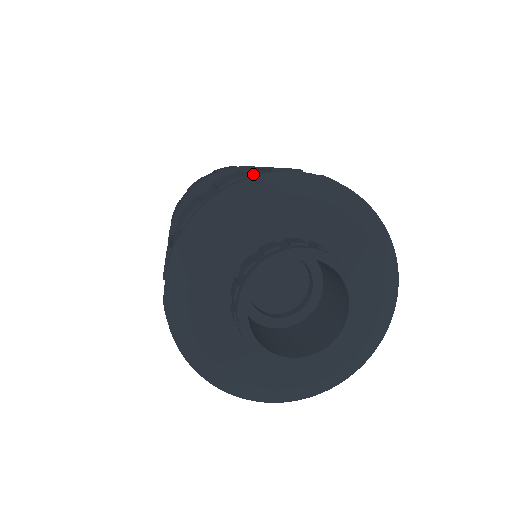
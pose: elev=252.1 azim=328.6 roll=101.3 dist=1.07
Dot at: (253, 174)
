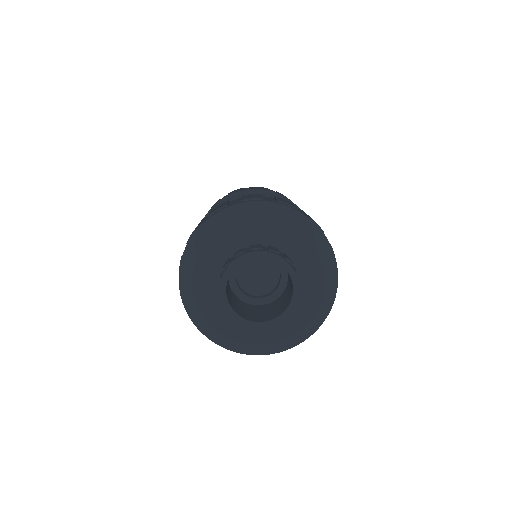
Dot at: occluded
